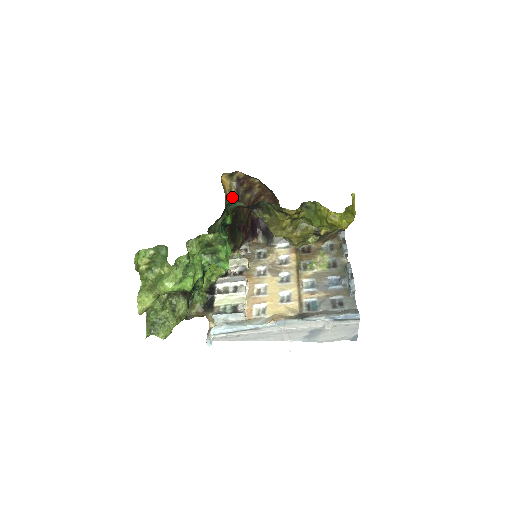
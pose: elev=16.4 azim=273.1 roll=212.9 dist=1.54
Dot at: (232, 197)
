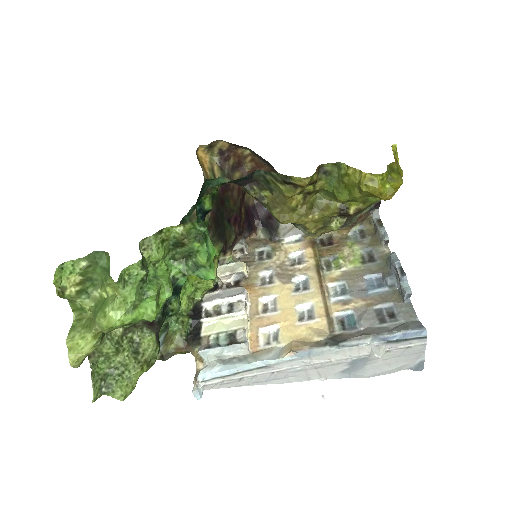
Dot at: (215, 178)
